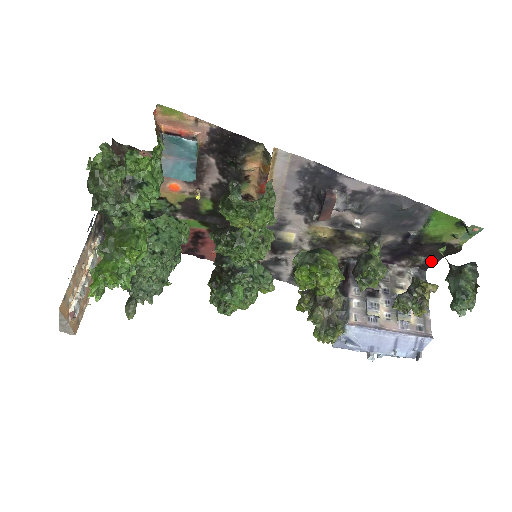
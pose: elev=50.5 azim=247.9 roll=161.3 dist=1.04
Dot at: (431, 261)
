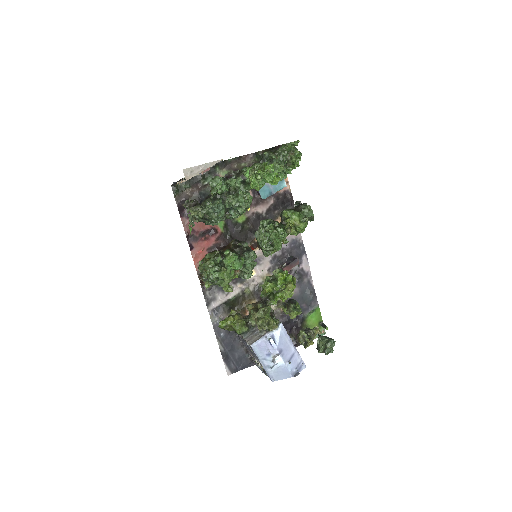
Dot at: (296, 342)
